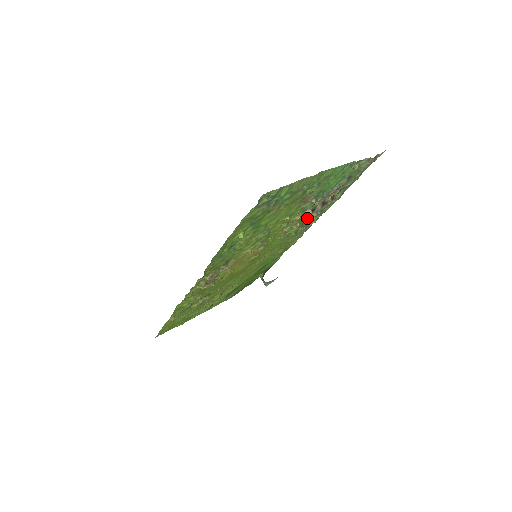
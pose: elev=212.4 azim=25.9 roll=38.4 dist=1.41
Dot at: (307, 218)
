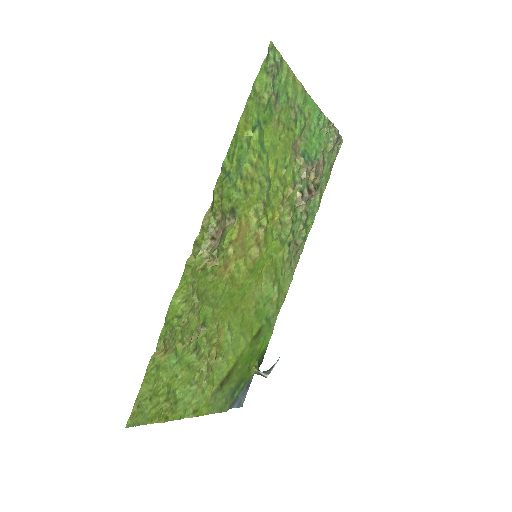
Dot at: (296, 219)
